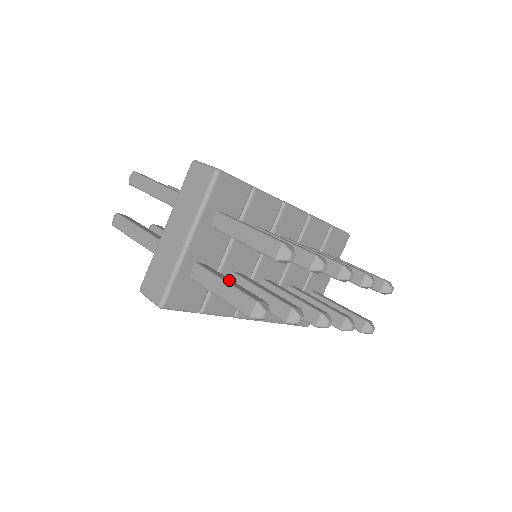
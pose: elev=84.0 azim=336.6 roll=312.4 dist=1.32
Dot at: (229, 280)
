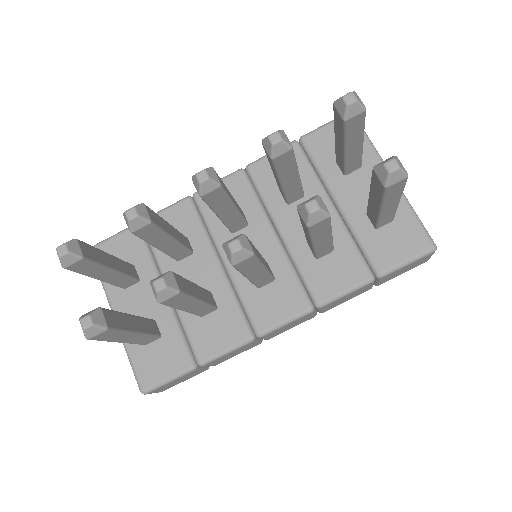
Dot at: occluded
